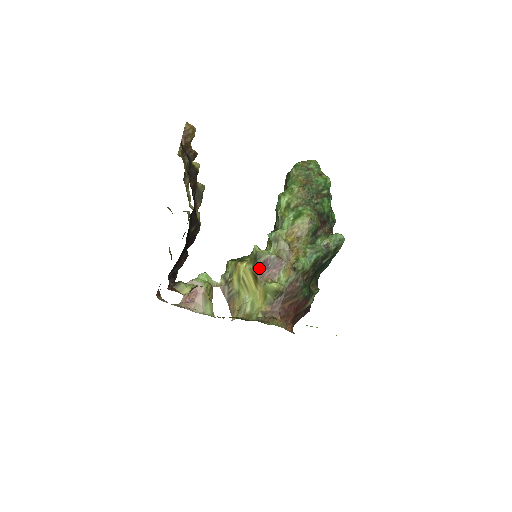
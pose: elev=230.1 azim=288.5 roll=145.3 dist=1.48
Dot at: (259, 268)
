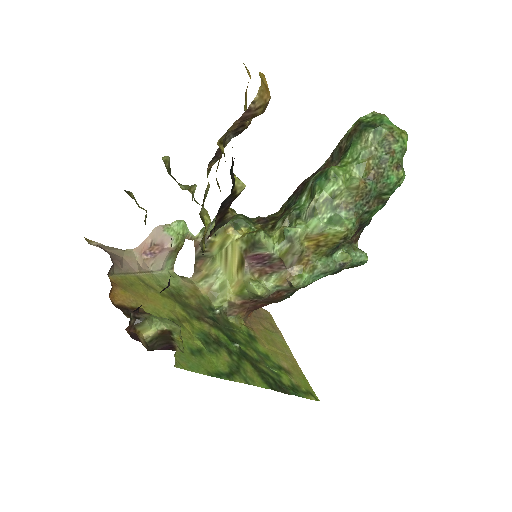
Dot at: (252, 257)
